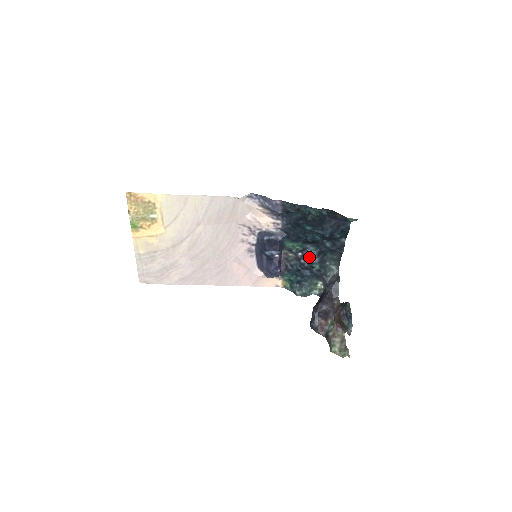
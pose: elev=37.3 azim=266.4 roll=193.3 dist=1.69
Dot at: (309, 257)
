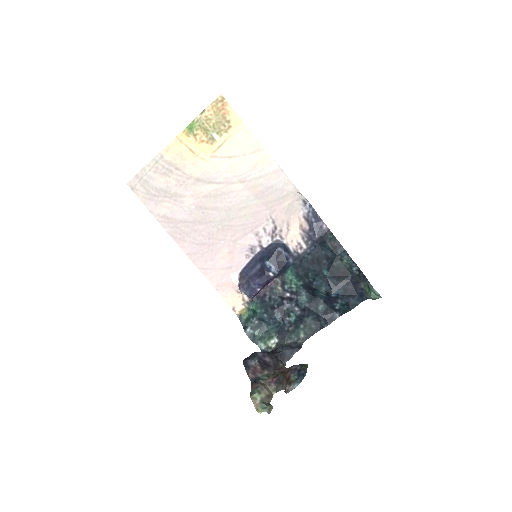
Dot at: (295, 303)
